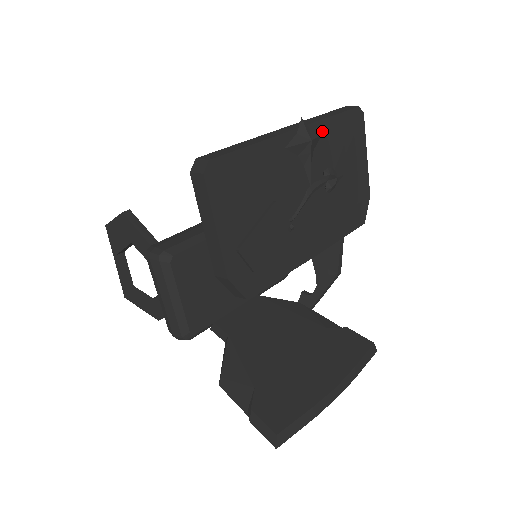
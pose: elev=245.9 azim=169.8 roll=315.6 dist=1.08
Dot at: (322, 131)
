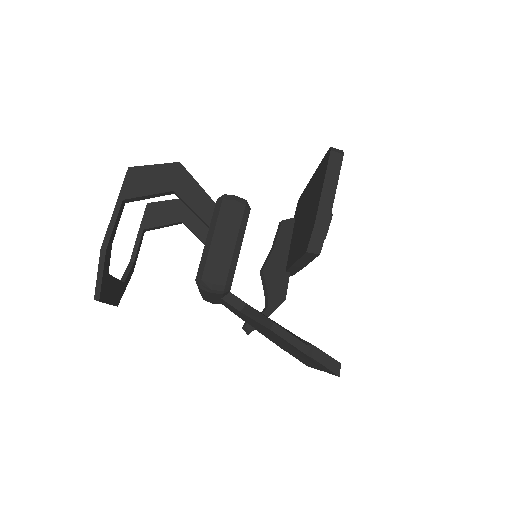
Dot at: occluded
